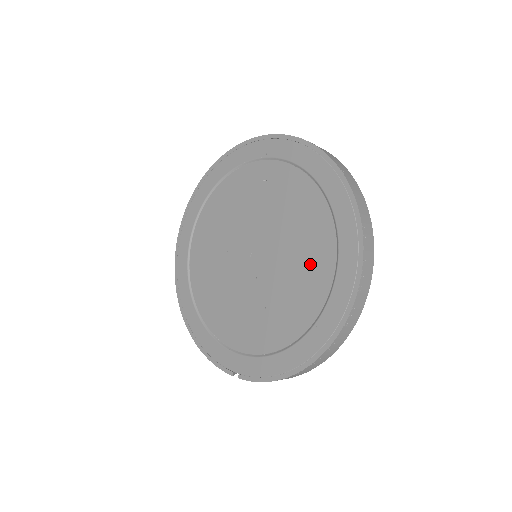
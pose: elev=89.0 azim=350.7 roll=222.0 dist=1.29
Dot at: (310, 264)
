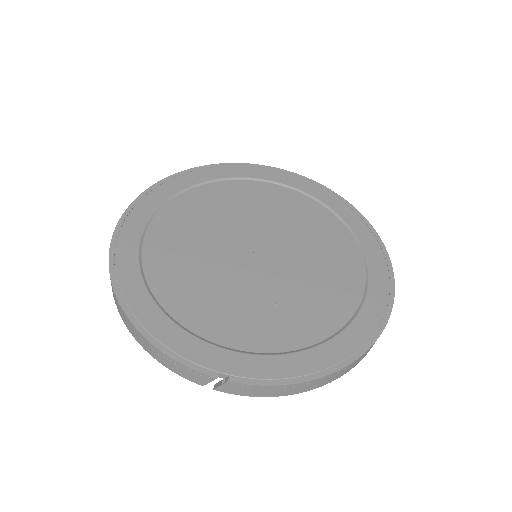
Dot at: (336, 273)
